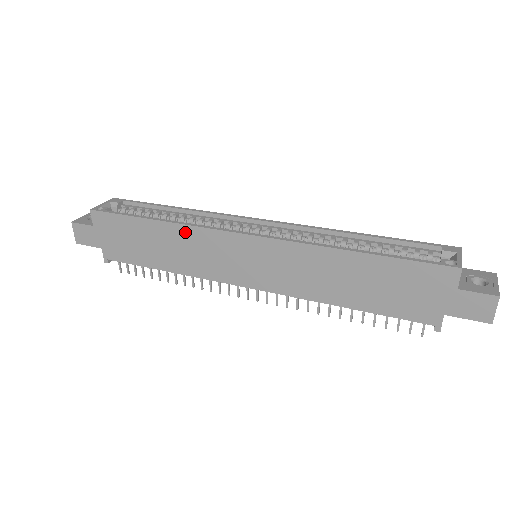
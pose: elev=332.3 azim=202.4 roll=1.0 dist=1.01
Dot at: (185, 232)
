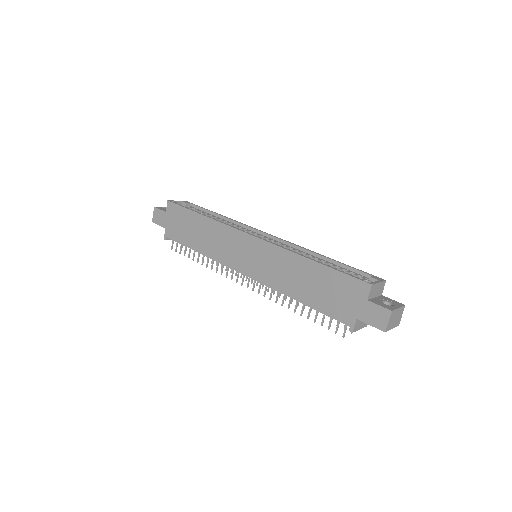
Dot at: (217, 226)
